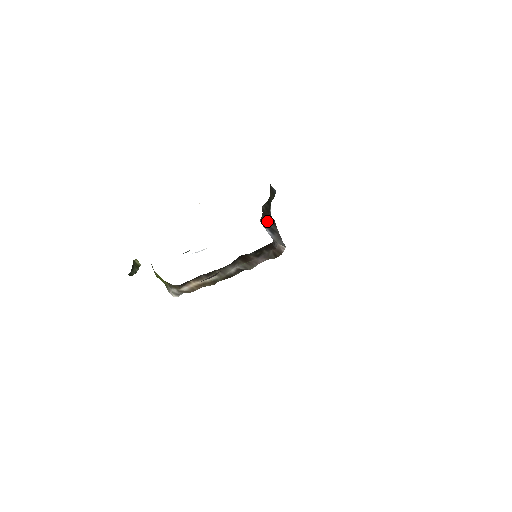
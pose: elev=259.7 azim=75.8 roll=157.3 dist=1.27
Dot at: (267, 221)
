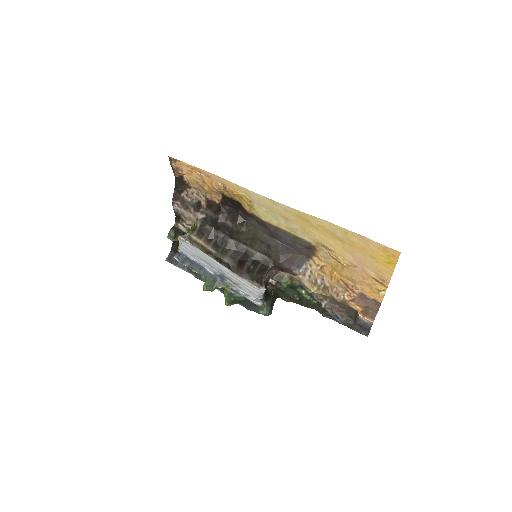
Dot at: occluded
